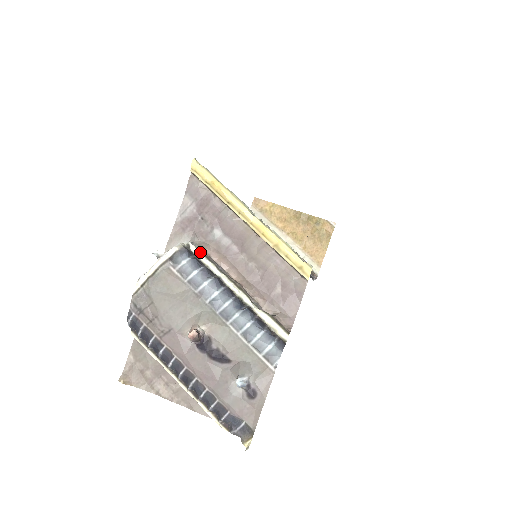
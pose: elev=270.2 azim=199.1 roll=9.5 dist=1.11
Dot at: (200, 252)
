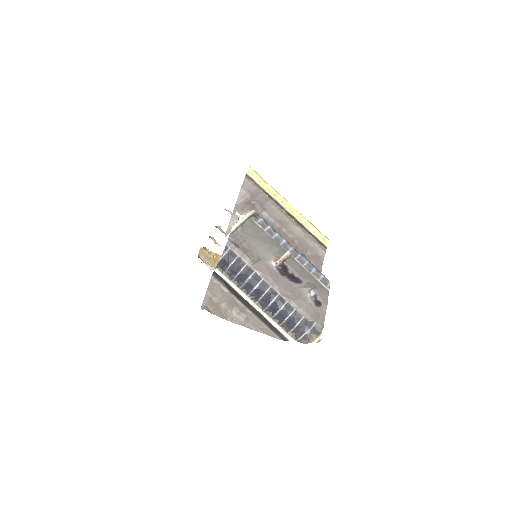
Dot at: occluded
